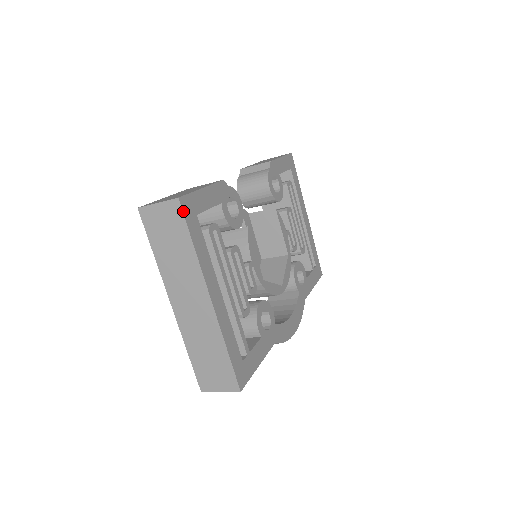
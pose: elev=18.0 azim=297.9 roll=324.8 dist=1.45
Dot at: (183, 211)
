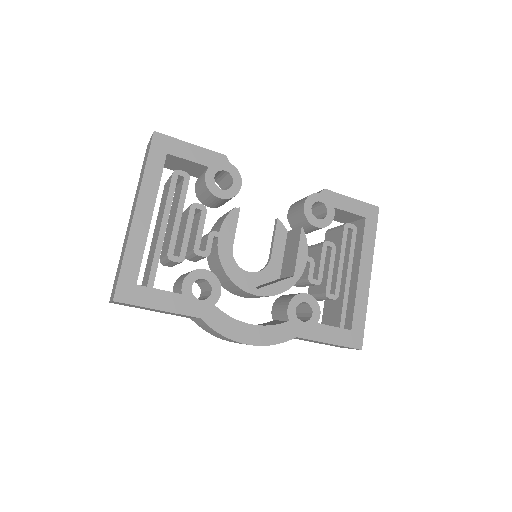
Dot at: (152, 141)
